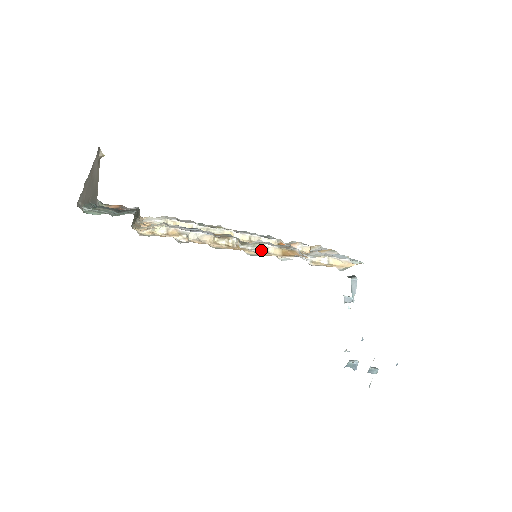
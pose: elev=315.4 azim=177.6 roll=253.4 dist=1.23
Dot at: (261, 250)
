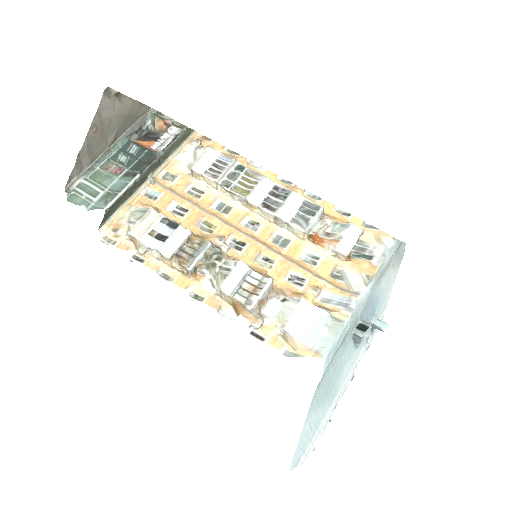
Dot at: (215, 288)
